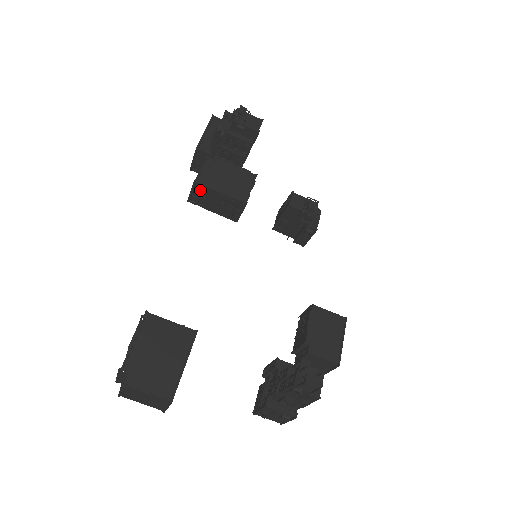
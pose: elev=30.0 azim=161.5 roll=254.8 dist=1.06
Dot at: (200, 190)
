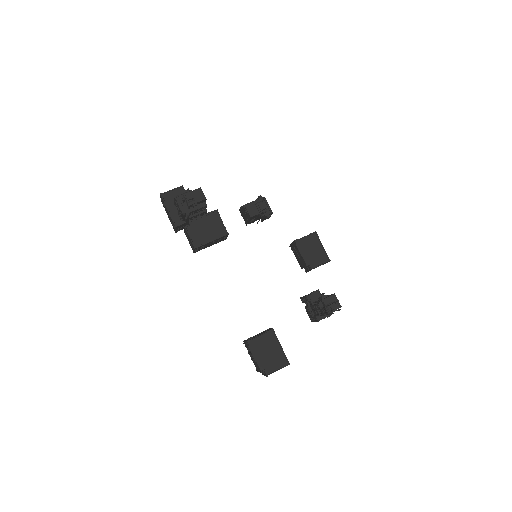
Dot at: (199, 248)
